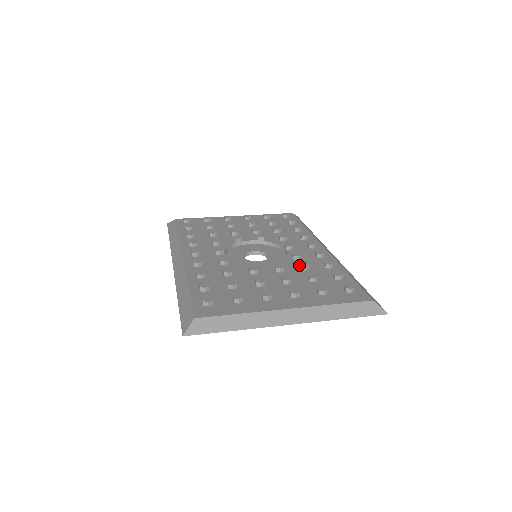
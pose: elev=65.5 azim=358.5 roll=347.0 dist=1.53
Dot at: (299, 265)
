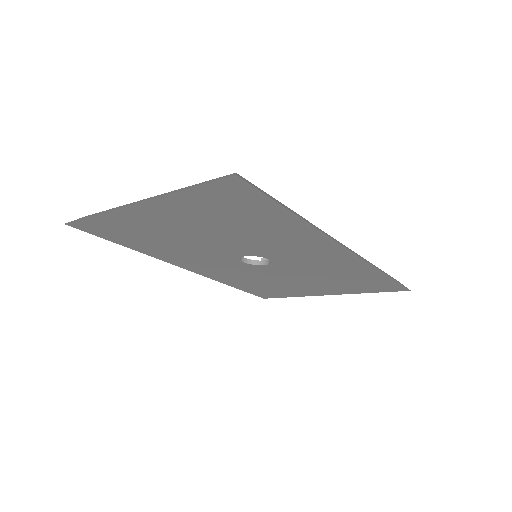
Dot at: occluded
